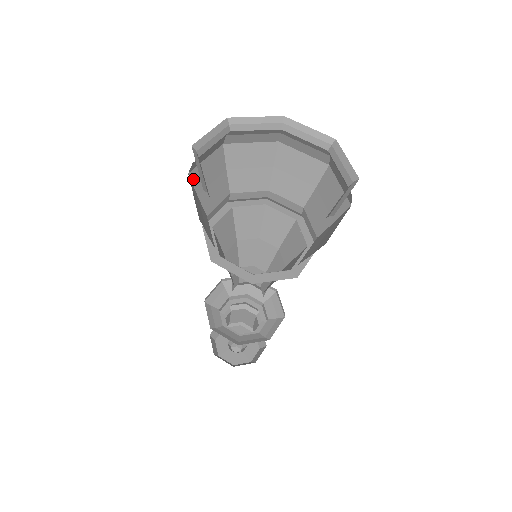
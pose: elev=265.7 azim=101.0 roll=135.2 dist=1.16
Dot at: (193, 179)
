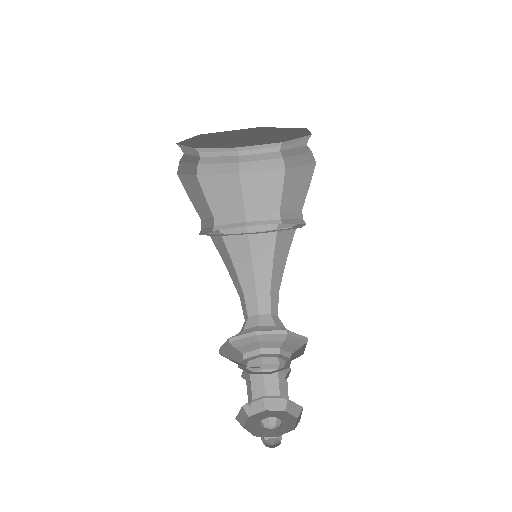
Dot at: (182, 182)
